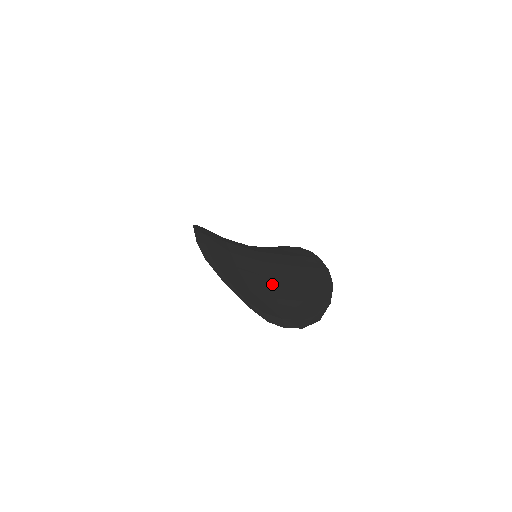
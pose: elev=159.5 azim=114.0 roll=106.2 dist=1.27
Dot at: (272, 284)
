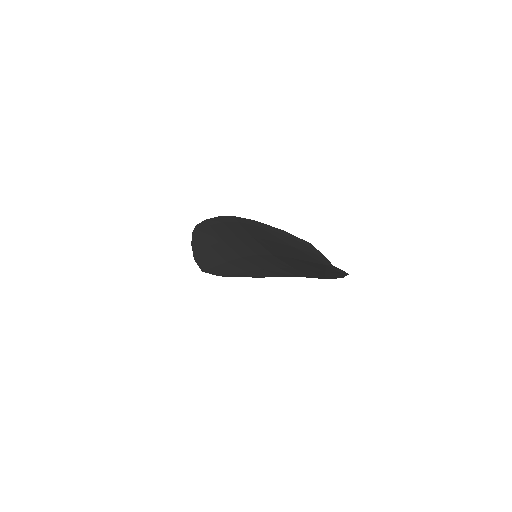
Dot at: occluded
